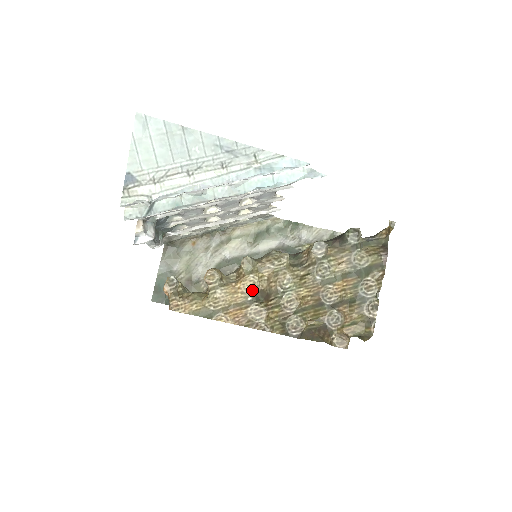
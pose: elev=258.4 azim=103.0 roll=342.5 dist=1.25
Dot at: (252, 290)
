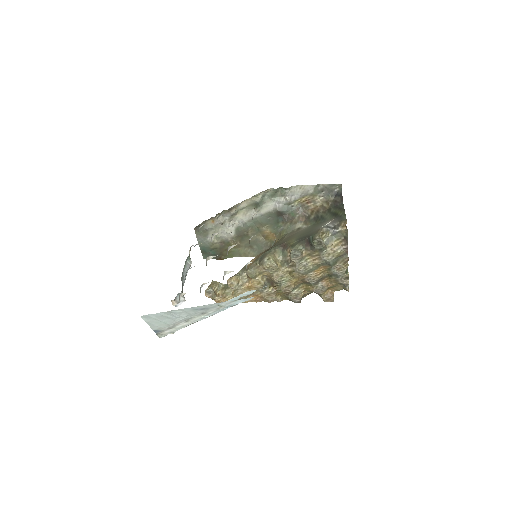
Dot at: (260, 285)
